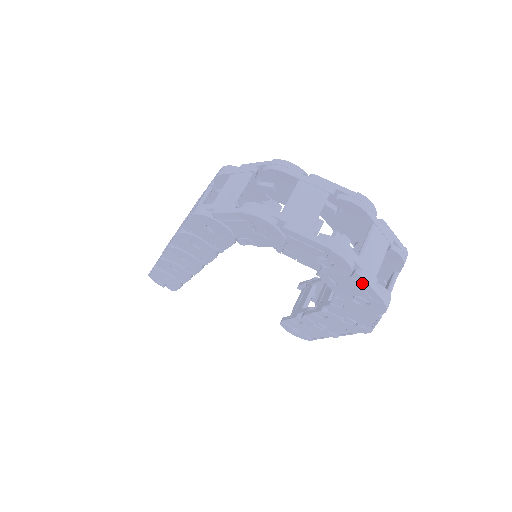
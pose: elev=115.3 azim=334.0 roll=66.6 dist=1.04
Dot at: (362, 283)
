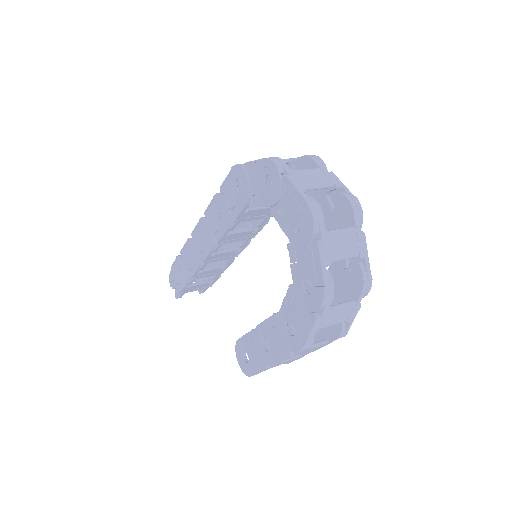
Dot at: (316, 256)
